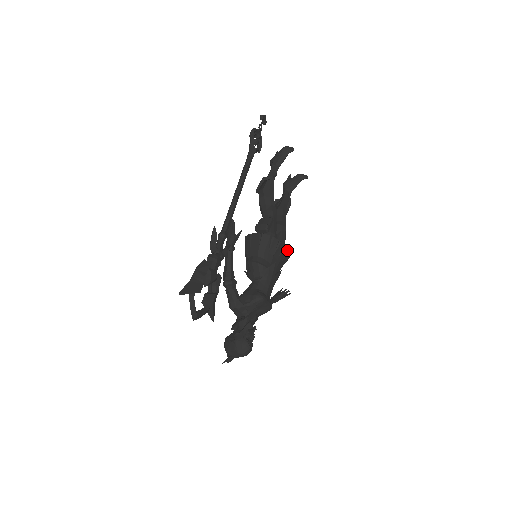
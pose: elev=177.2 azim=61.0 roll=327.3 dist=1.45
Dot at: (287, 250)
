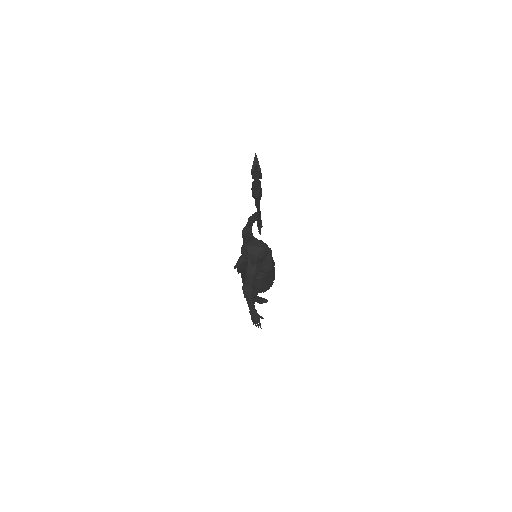
Dot at: occluded
